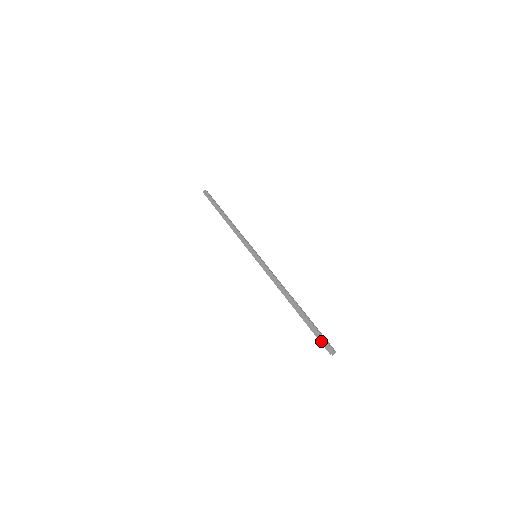
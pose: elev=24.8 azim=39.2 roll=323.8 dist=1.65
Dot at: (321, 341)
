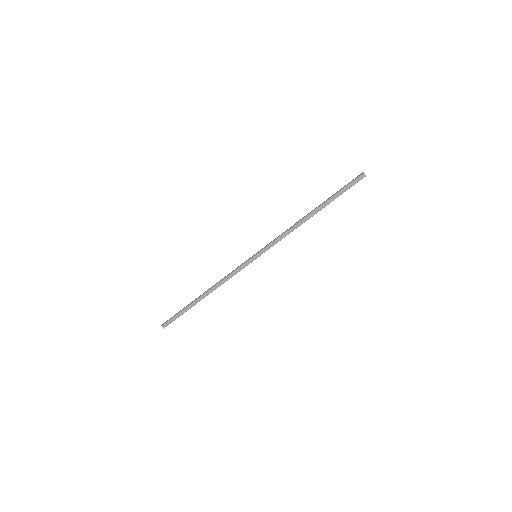
Dot at: (351, 181)
